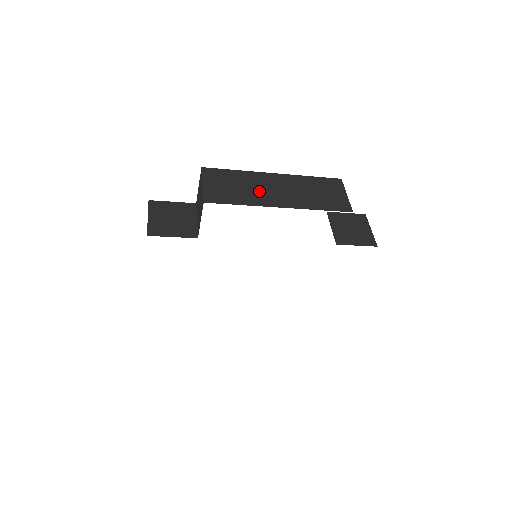
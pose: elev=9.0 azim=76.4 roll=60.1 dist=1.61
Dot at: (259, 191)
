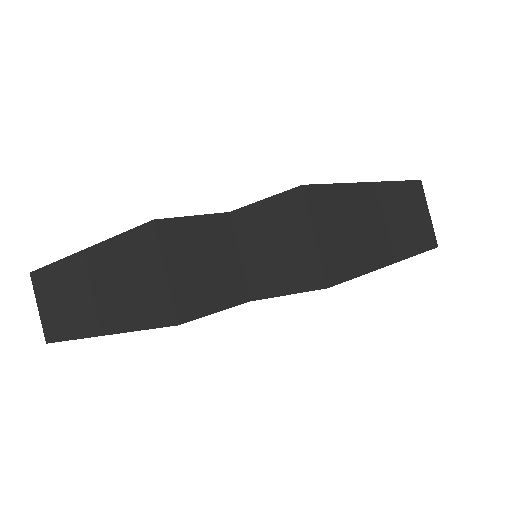
Dot at: (371, 232)
